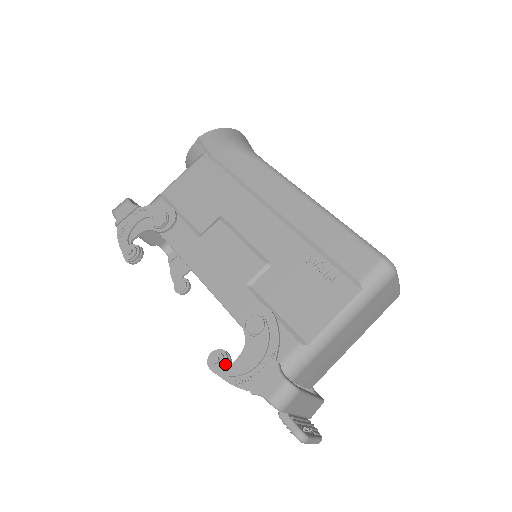
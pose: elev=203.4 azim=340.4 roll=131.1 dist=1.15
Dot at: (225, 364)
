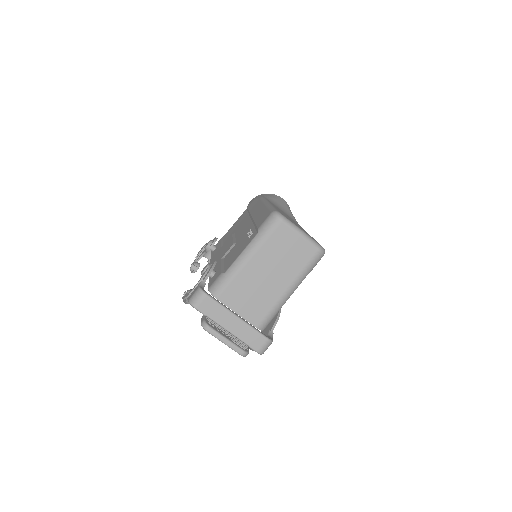
Dot at: (187, 293)
